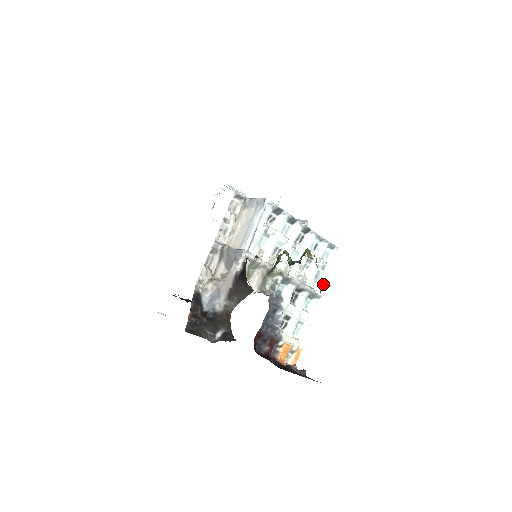
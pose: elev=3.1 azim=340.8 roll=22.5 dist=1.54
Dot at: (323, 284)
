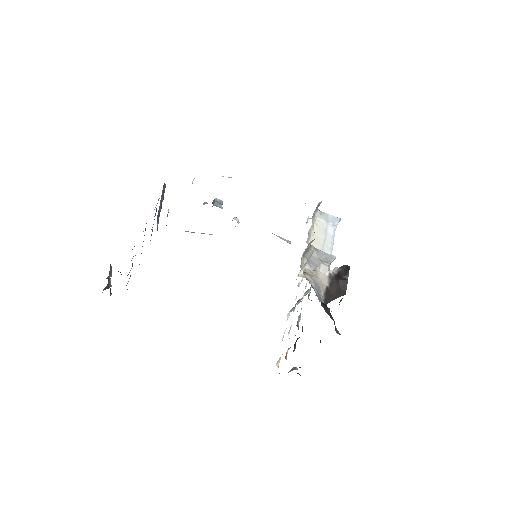
Dot at: occluded
